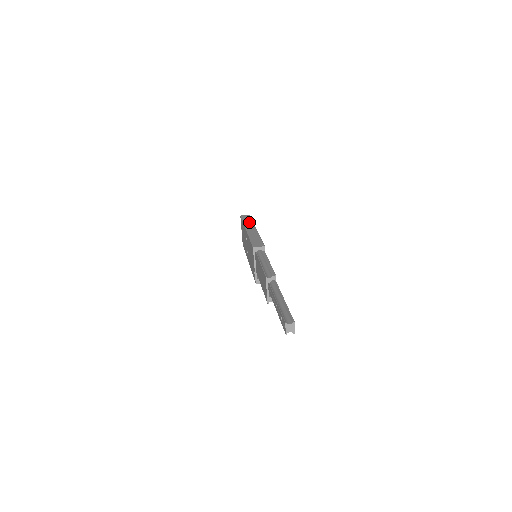
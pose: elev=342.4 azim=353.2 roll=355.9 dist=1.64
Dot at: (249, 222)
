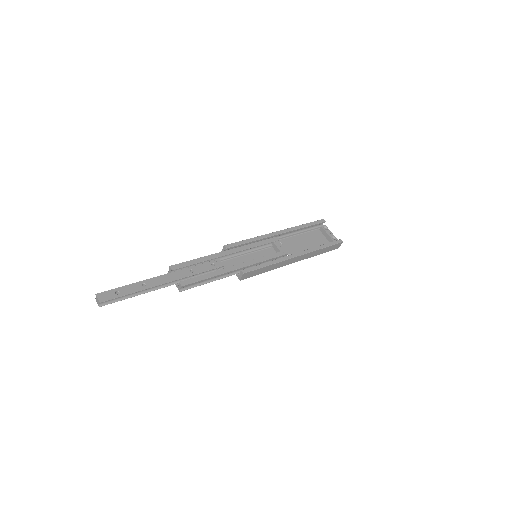
Dot at: occluded
